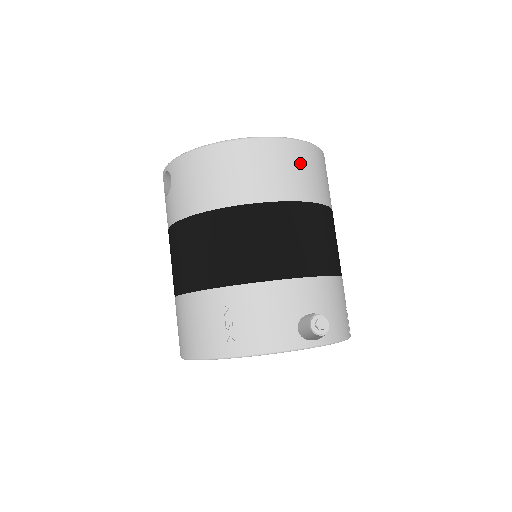
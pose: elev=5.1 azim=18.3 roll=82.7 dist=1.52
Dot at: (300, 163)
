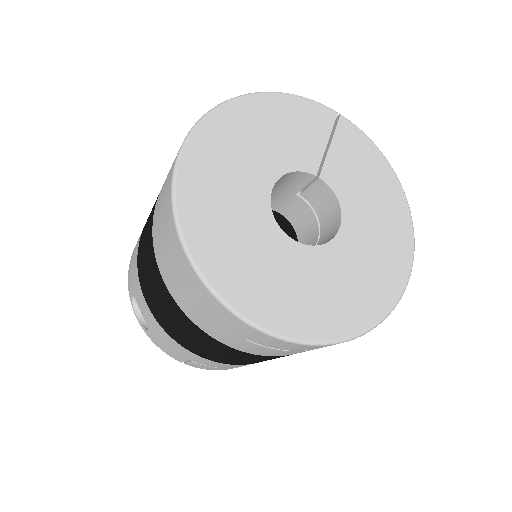
Dot at: occluded
